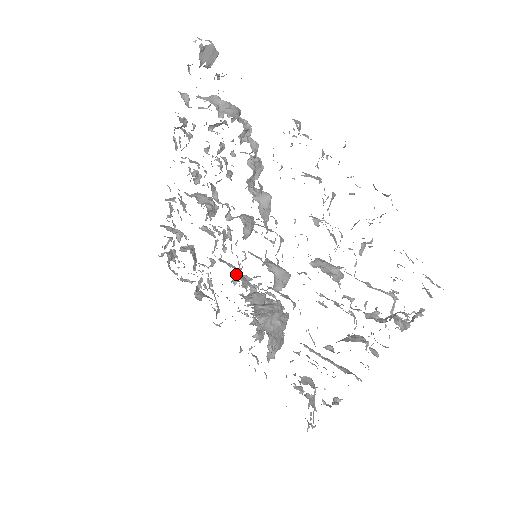
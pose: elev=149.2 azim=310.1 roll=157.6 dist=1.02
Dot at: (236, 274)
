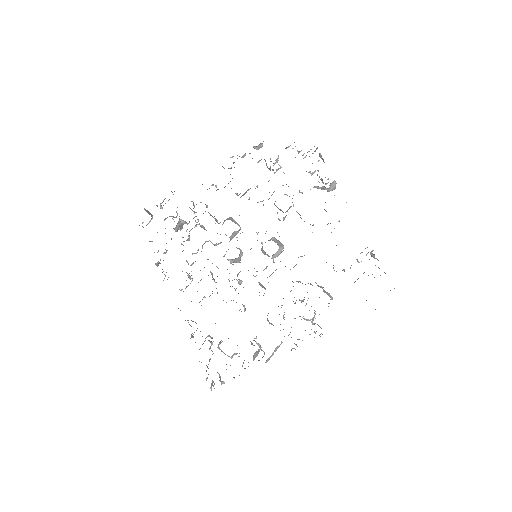
Dot at: (259, 284)
